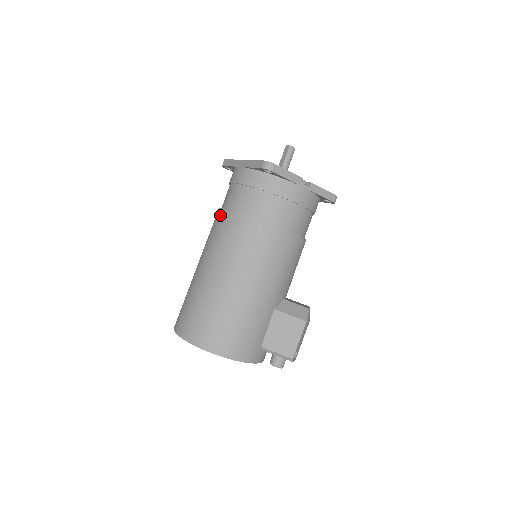
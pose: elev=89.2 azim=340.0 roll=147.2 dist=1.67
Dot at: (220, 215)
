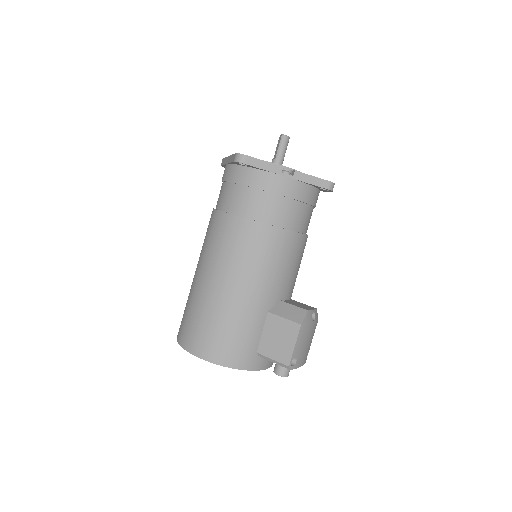
Dot at: (211, 216)
